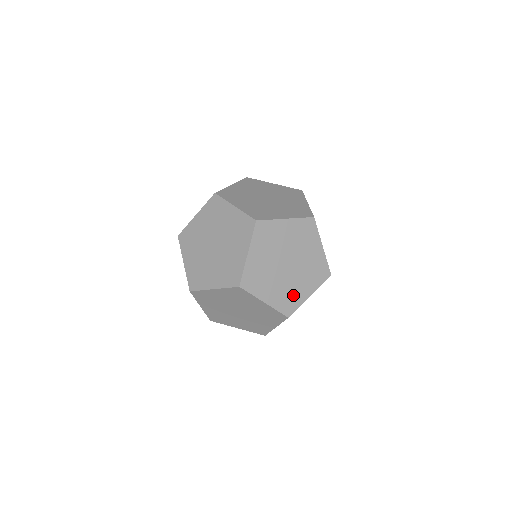
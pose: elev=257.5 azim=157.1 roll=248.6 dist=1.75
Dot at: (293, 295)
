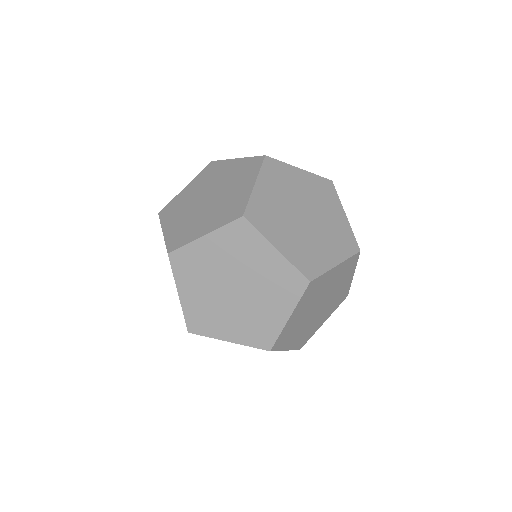
Dot at: occluded
